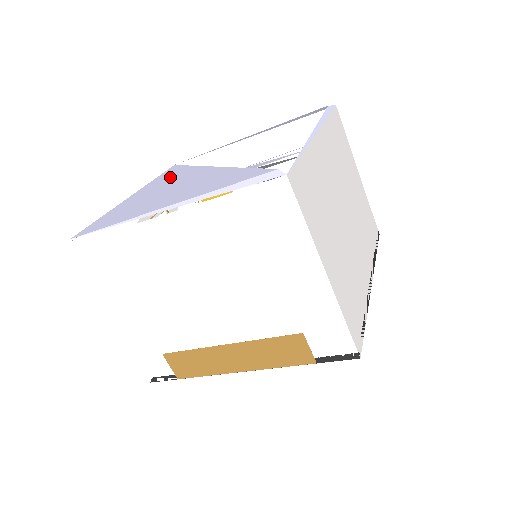
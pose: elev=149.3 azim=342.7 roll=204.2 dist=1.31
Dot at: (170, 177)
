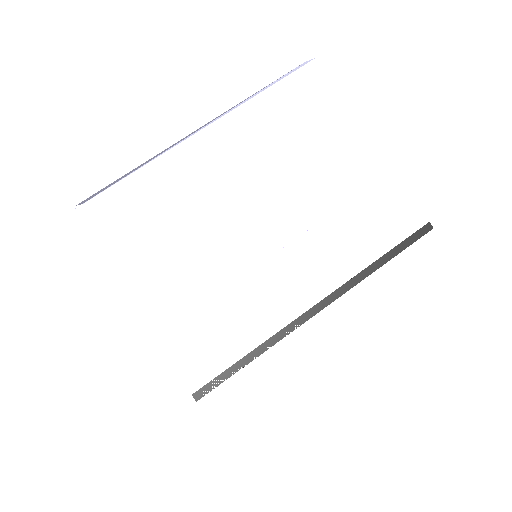
Dot at: occluded
